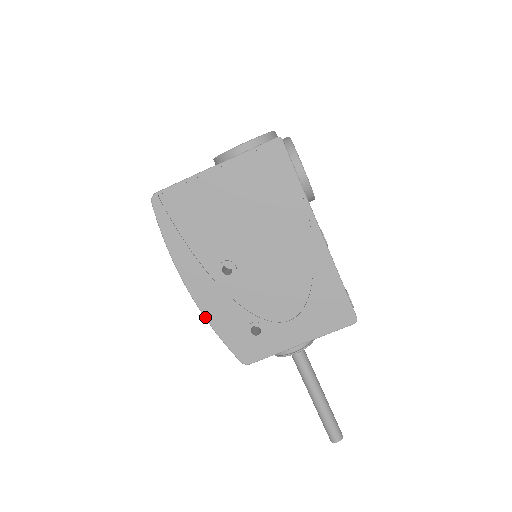
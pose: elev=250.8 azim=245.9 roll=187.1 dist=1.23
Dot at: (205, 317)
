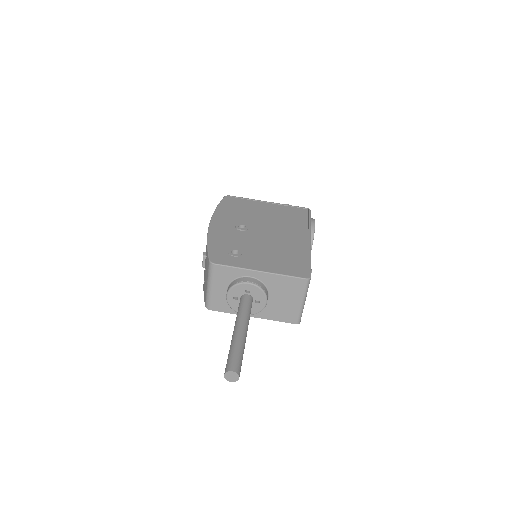
Dot at: (208, 235)
